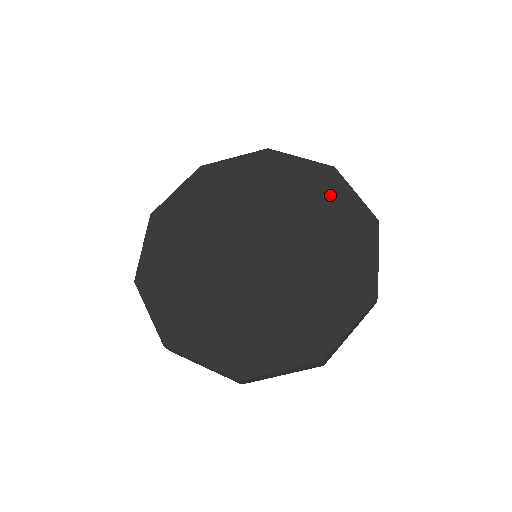
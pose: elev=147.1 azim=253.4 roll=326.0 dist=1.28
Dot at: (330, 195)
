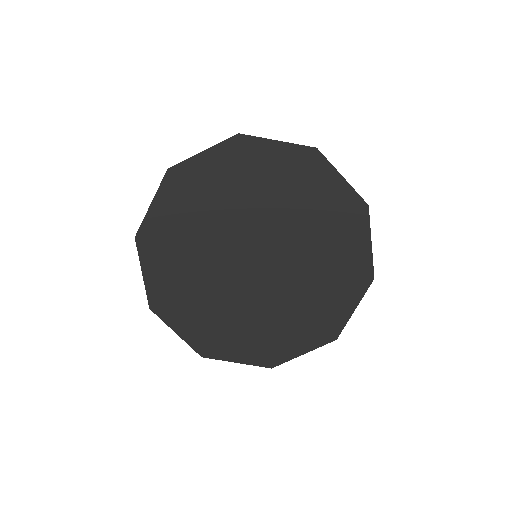
Dot at: (317, 184)
